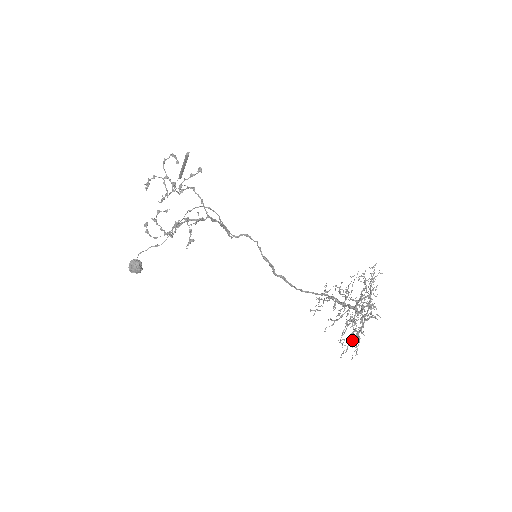
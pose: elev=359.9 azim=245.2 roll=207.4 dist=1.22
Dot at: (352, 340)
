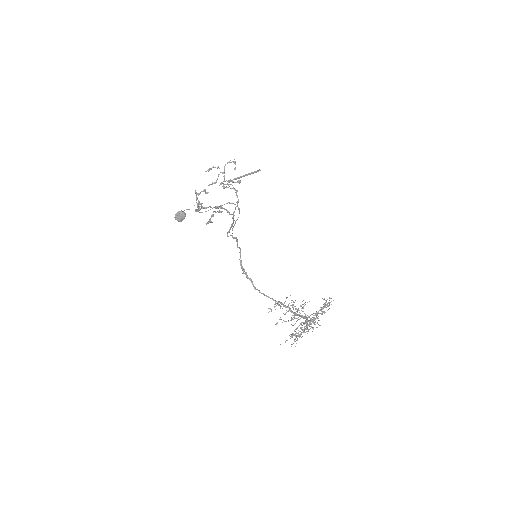
Dot at: (298, 335)
